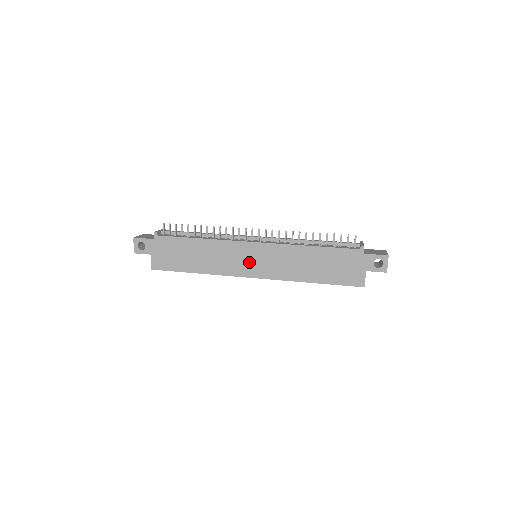
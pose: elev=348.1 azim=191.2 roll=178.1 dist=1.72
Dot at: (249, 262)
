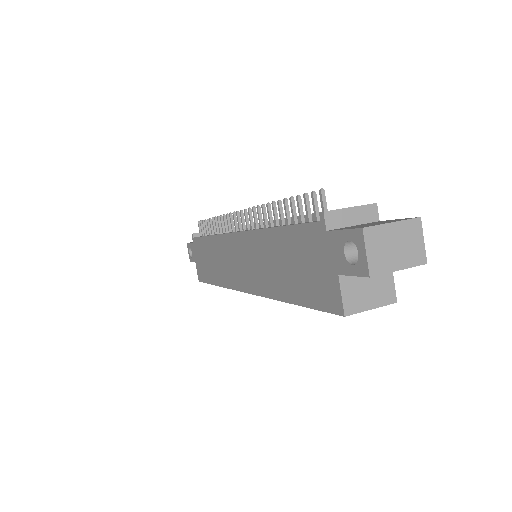
Dot at: (237, 266)
